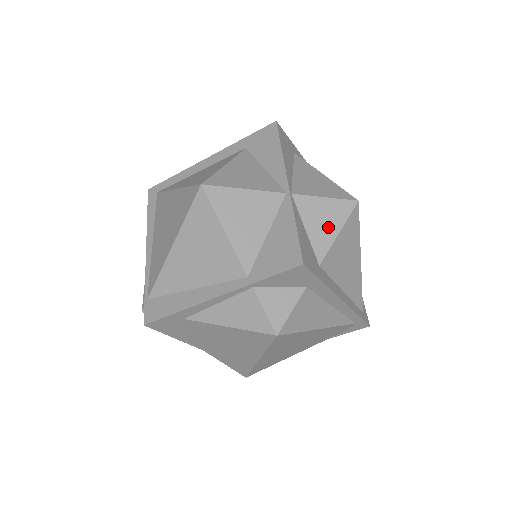
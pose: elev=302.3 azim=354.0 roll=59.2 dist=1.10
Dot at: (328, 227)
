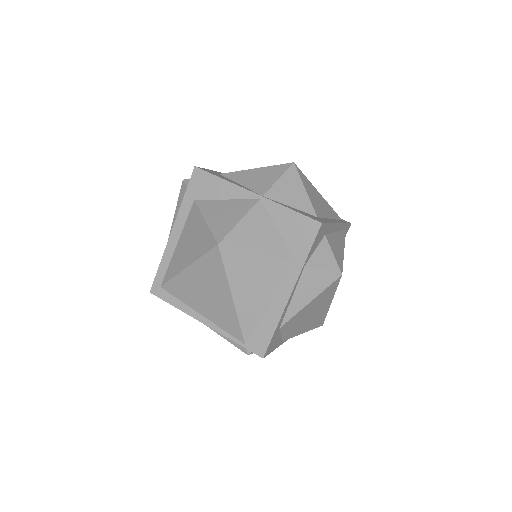
Dot at: (298, 193)
